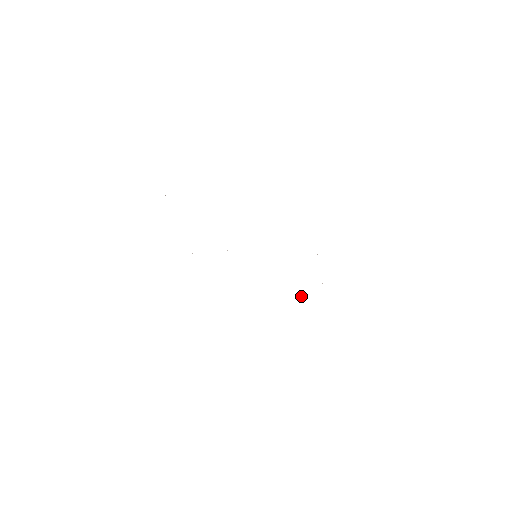
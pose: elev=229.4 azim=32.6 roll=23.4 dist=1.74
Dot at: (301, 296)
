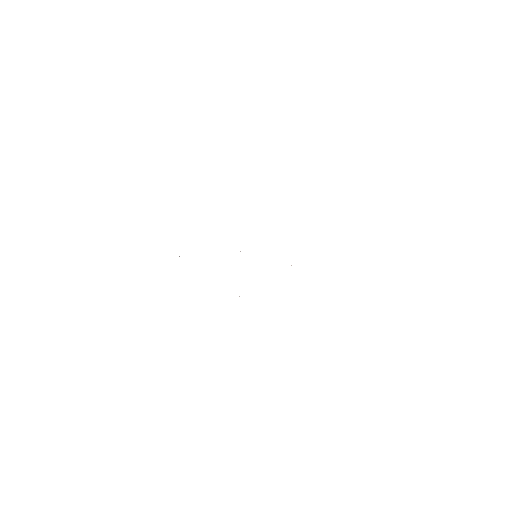
Dot at: occluded
